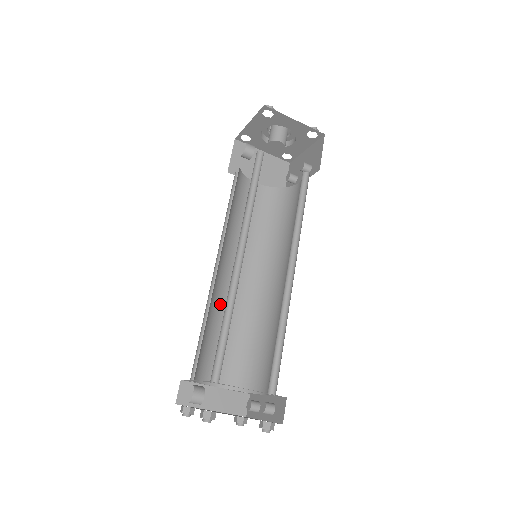
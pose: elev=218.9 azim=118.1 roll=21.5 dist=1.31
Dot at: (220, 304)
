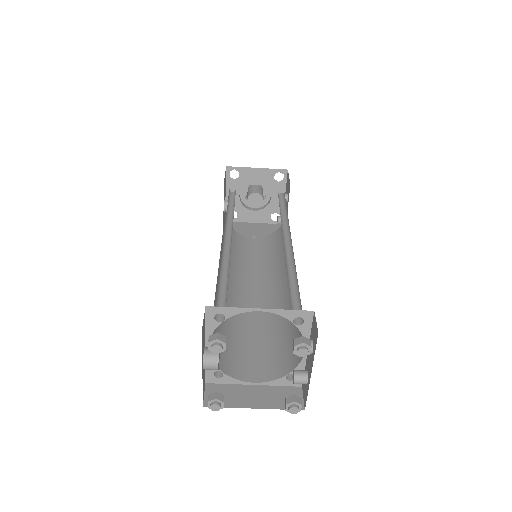
Dot at: occluded
